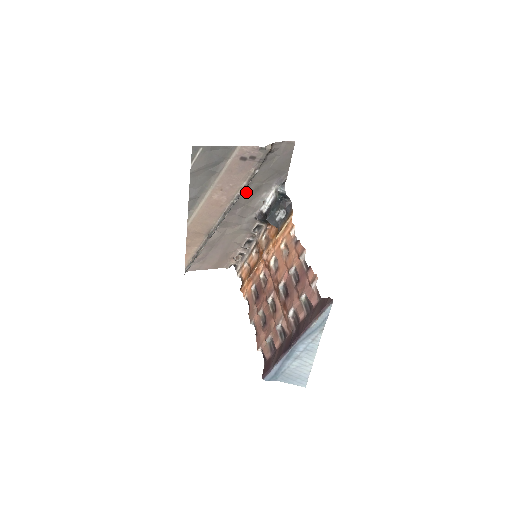
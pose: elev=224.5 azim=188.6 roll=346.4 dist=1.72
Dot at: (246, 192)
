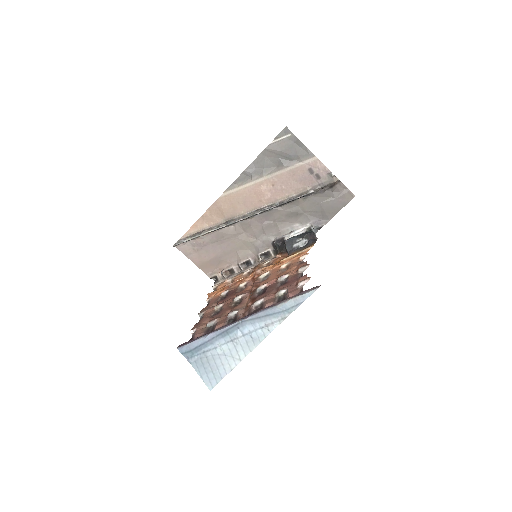
Dot at: (286, 209)
